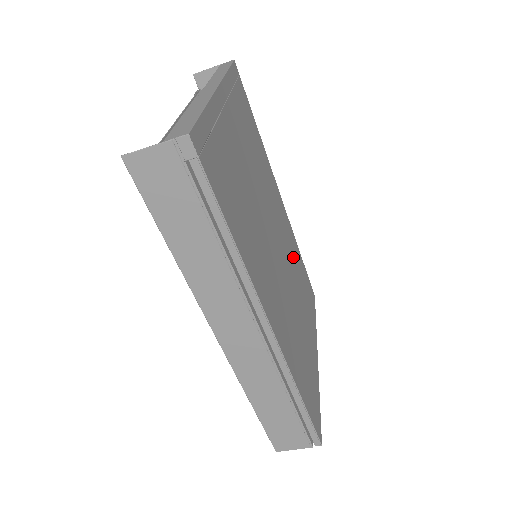
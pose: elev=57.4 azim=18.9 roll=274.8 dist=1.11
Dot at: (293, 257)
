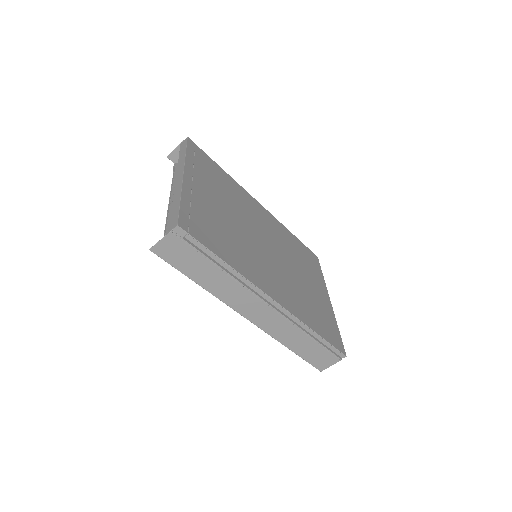
Dot at: (285, 242)
